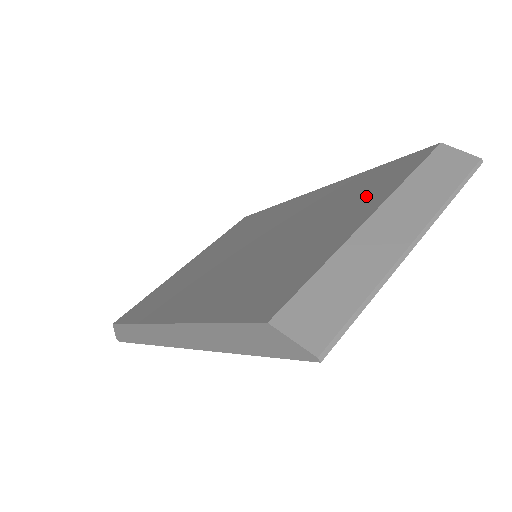
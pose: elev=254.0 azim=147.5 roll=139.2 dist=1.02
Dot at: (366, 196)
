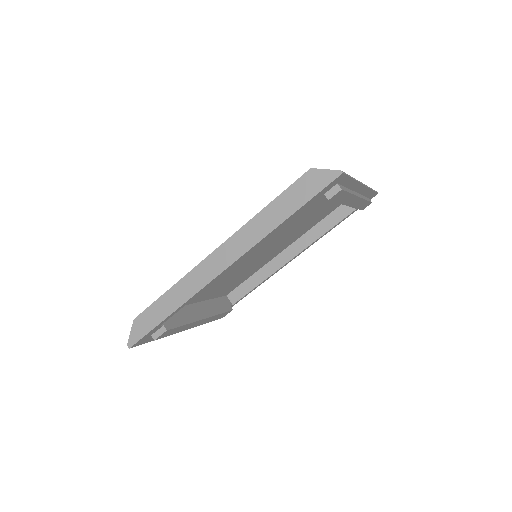
Dot at: occluded
